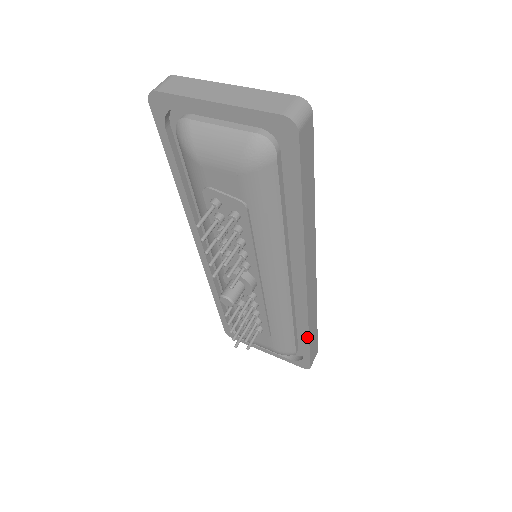
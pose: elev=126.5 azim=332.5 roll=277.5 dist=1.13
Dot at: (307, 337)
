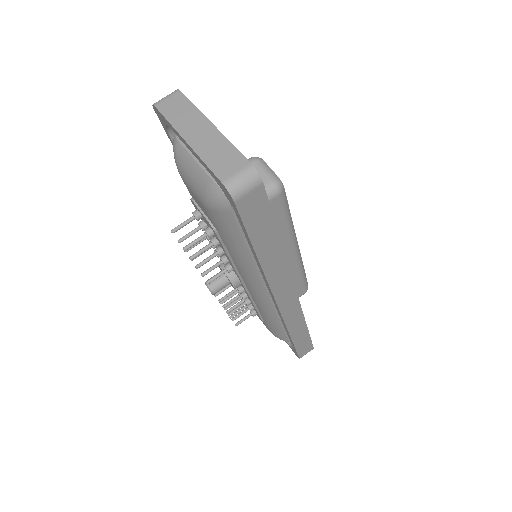
Dot at: (290, 338)
